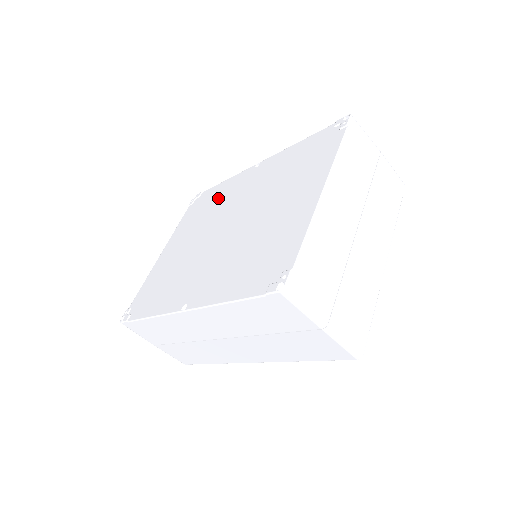
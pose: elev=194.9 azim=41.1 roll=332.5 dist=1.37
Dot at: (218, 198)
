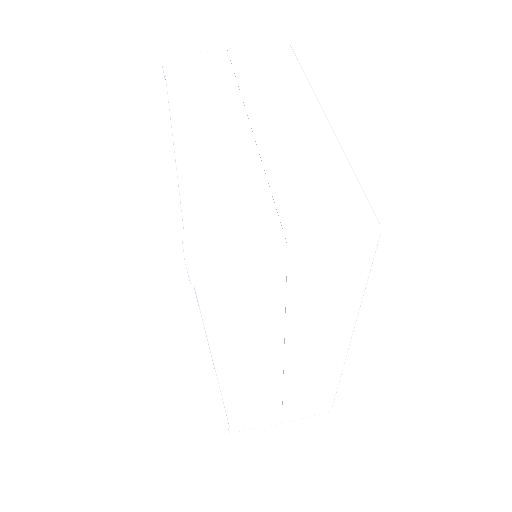
Dot at: occluded
